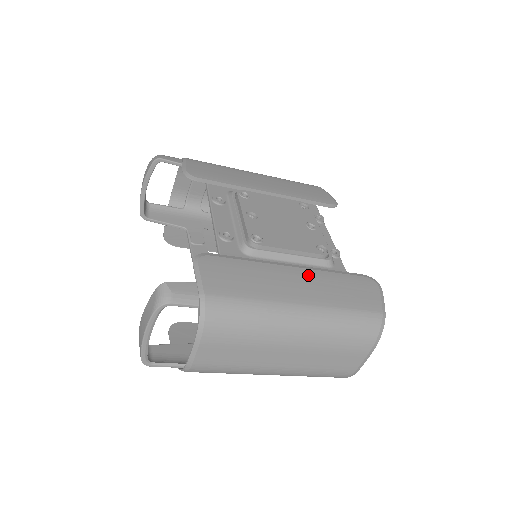
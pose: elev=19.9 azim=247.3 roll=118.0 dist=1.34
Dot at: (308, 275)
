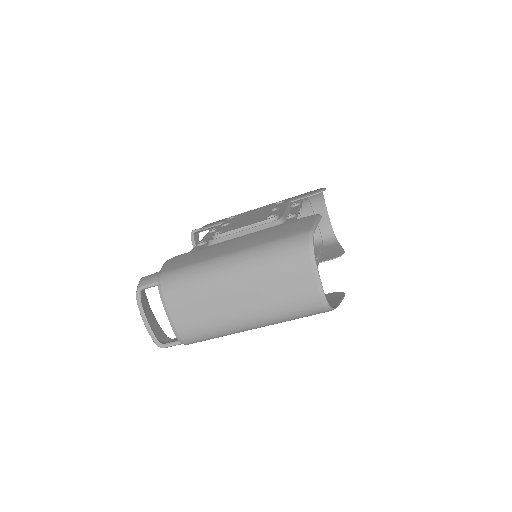
Dot at: (250, 236)
